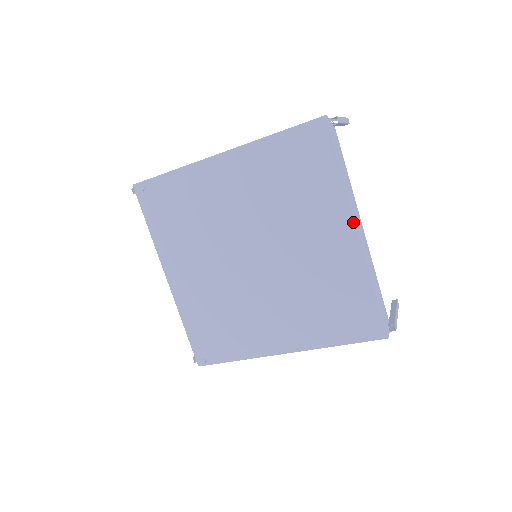
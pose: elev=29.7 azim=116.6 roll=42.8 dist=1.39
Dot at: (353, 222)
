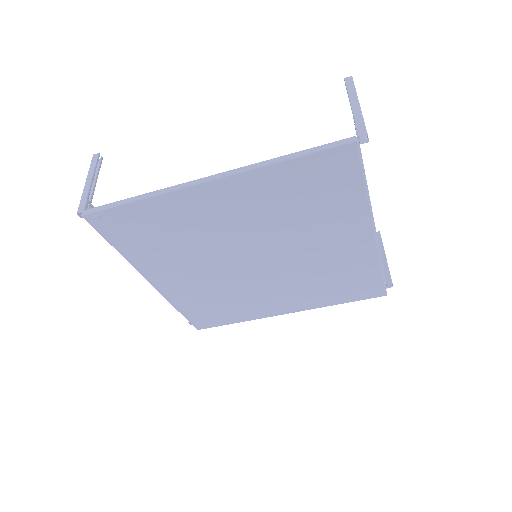
Dot at: (371, 229)
